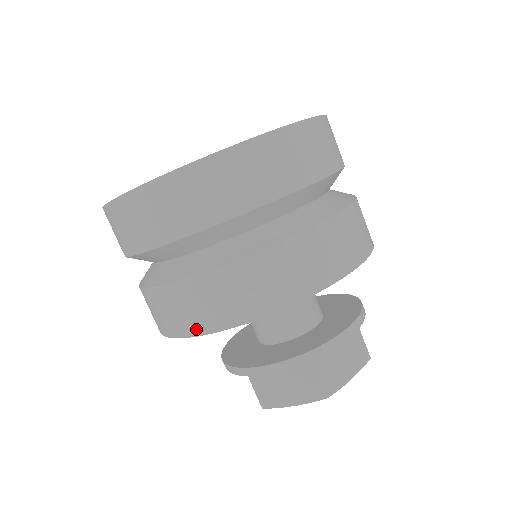
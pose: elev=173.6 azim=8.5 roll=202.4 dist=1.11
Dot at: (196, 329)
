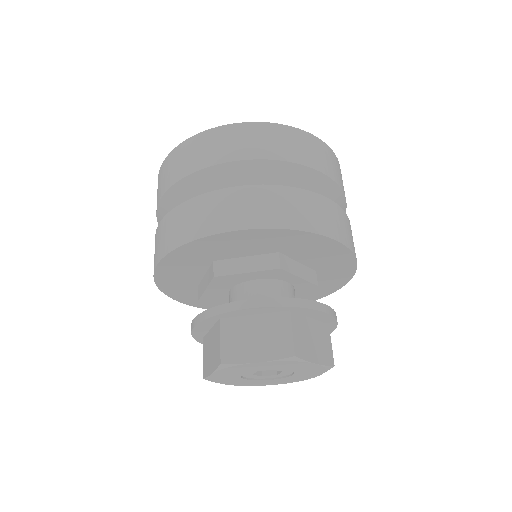
Dot at: occluded
